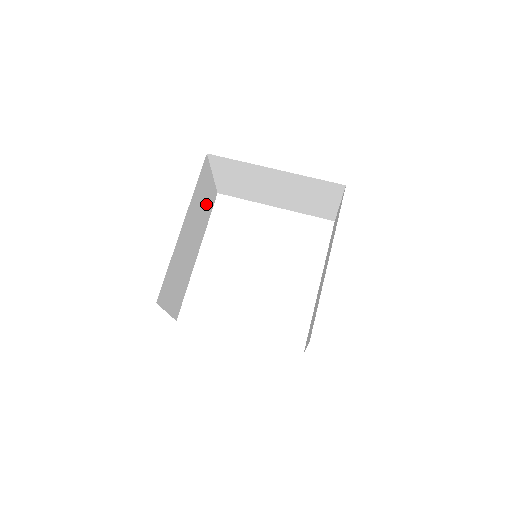
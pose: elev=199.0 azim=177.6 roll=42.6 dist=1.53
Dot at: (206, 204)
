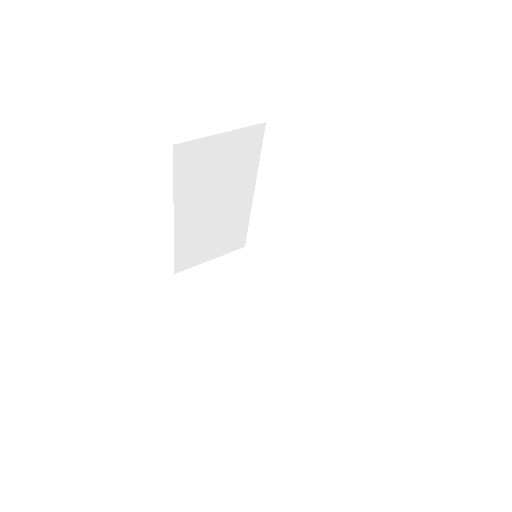
Dot at: (232, 159)
